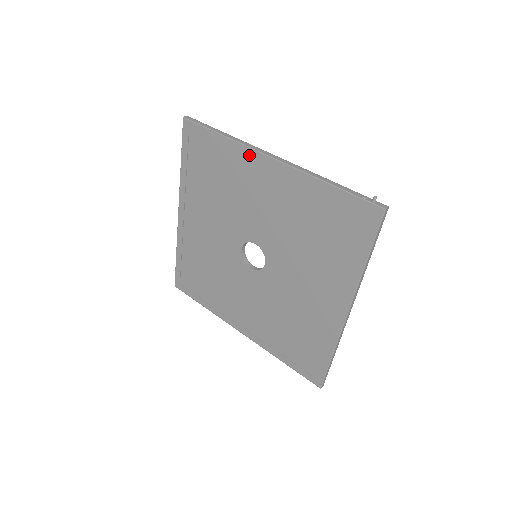
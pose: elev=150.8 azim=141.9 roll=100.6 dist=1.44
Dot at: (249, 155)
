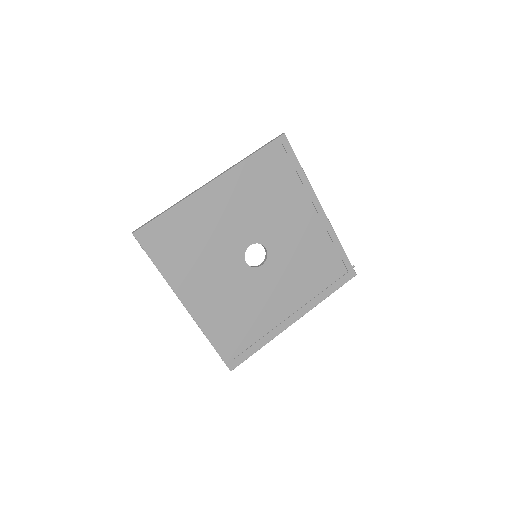
Dot at: (311, 196)
